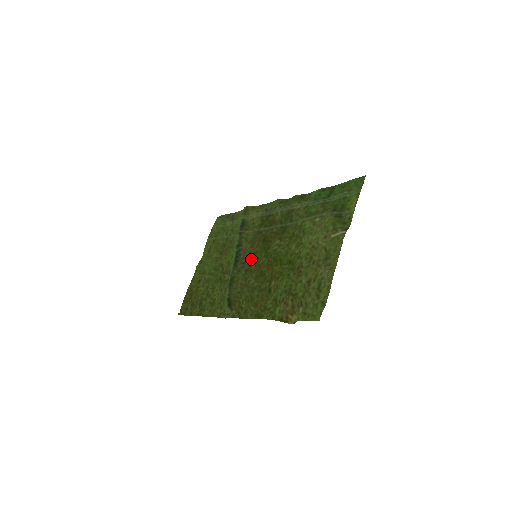
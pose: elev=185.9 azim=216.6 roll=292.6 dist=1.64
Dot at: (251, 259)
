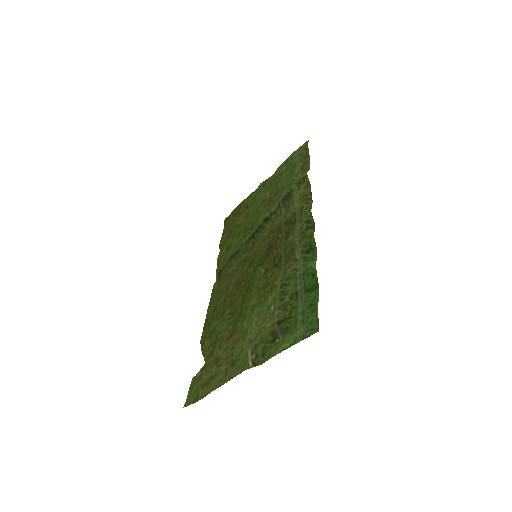
Dot at: (254, 253)
